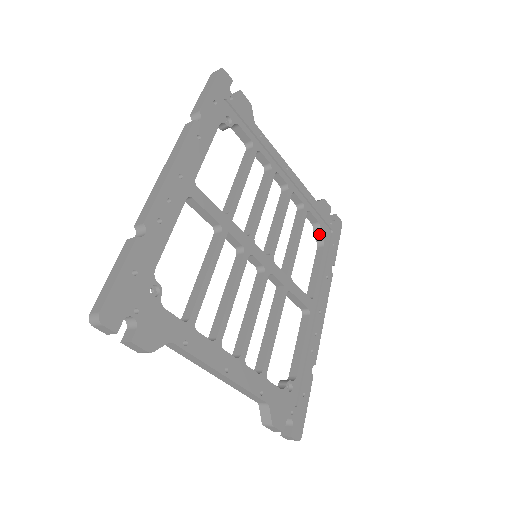
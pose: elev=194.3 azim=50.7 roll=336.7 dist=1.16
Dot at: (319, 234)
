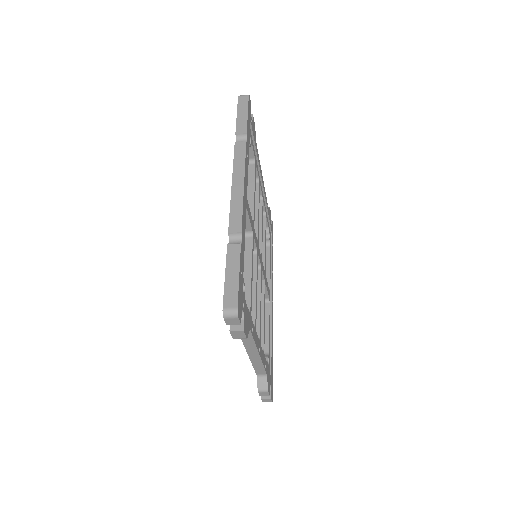
Dot at: (268, 236)
